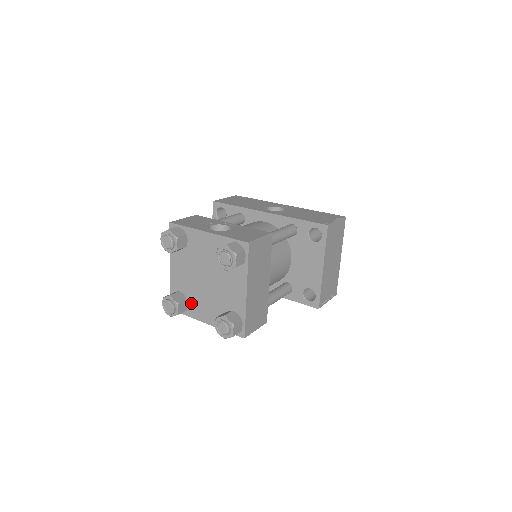
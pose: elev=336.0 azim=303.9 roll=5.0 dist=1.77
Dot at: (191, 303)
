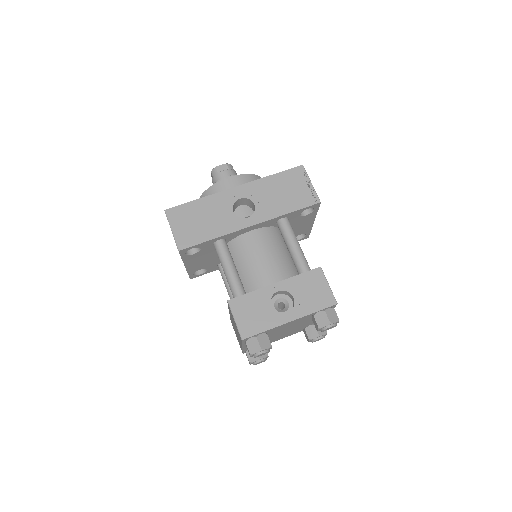
Dot at: occluded
